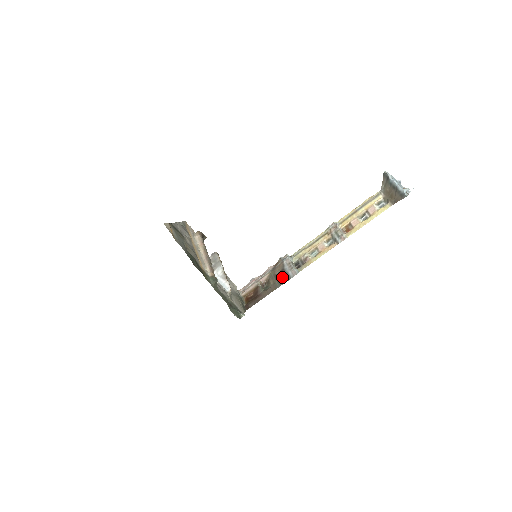
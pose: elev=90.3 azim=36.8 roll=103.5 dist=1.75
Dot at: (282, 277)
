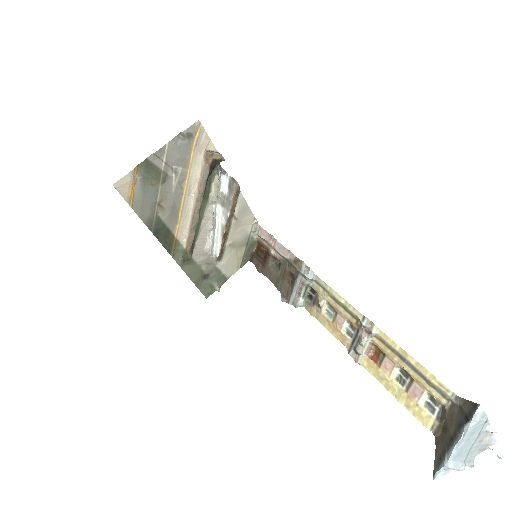
Dot at: (288, 284)
